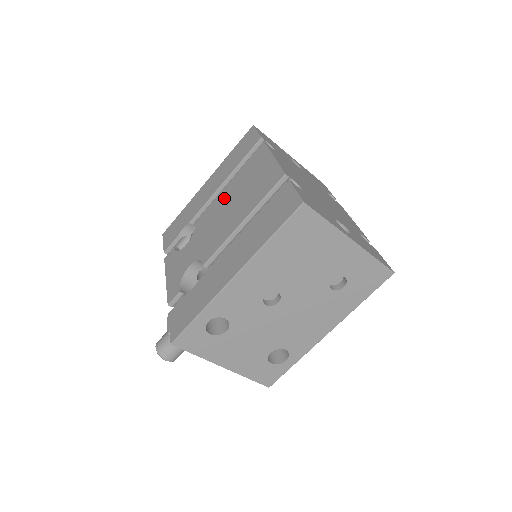
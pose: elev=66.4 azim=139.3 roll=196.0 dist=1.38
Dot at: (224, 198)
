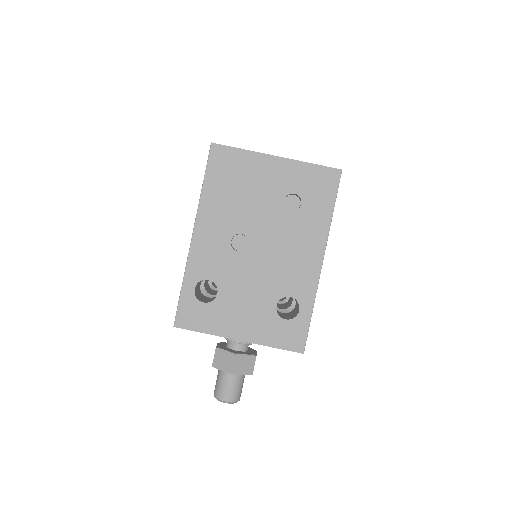
Dot at: occluded
